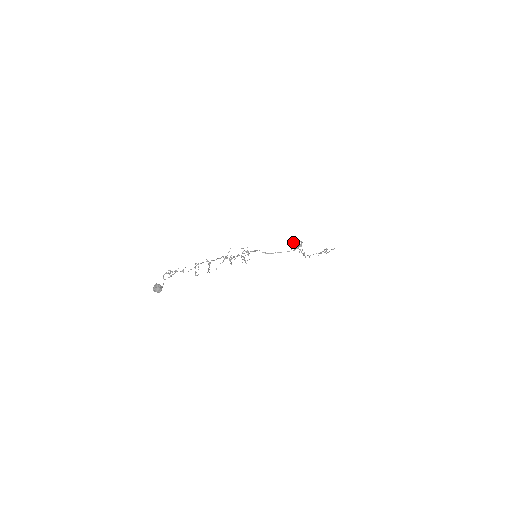
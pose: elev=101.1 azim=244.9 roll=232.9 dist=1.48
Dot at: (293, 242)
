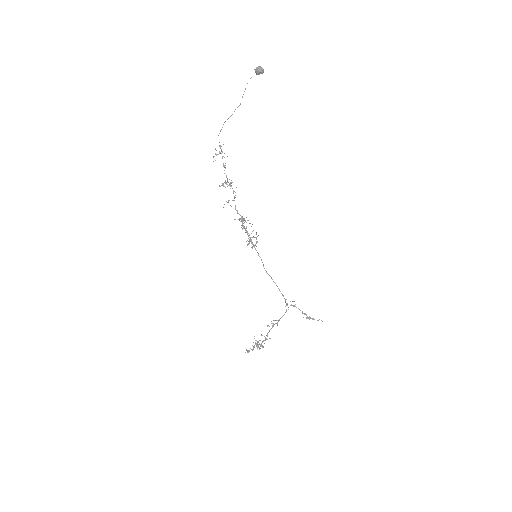
Dot at: (254, 346)
